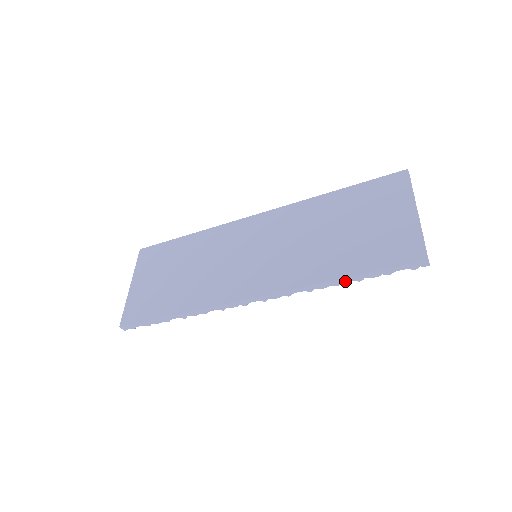
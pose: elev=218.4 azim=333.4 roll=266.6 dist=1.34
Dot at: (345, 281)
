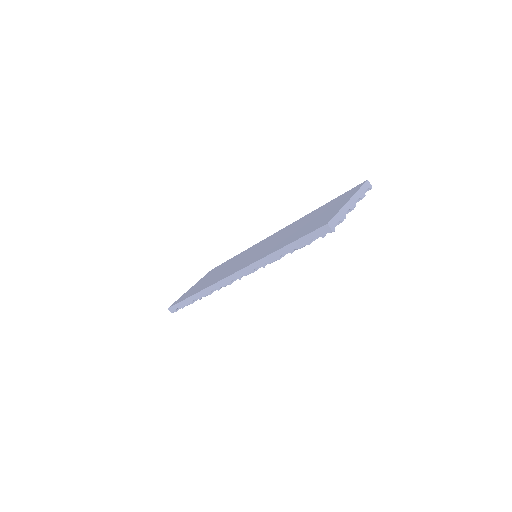
Dot at: (282, 253)
